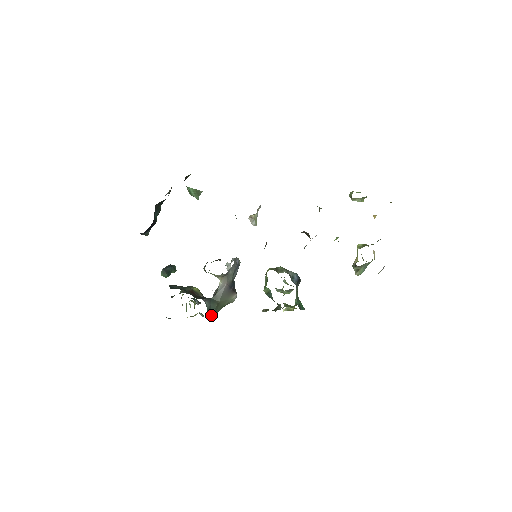
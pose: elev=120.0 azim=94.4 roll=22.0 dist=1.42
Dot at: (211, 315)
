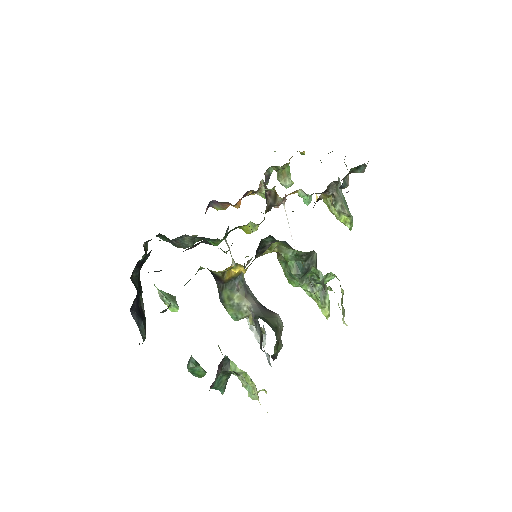
Dot at: occluded
